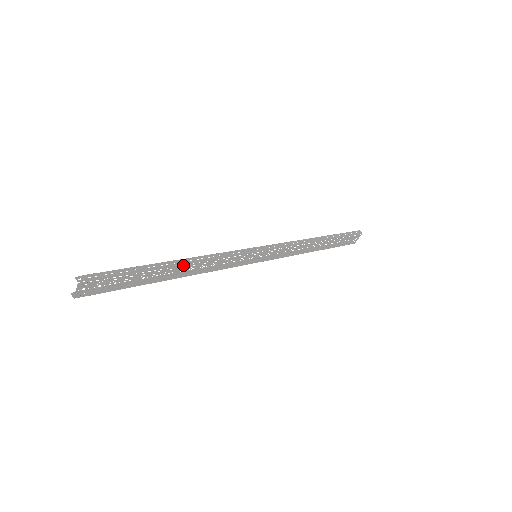
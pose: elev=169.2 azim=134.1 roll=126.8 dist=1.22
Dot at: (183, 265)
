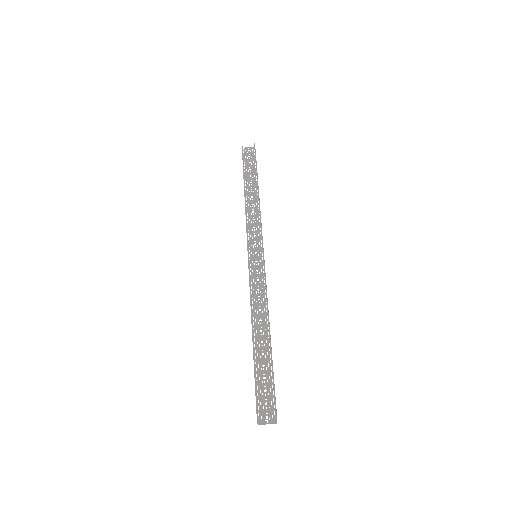
Dot at: (269, 331)
